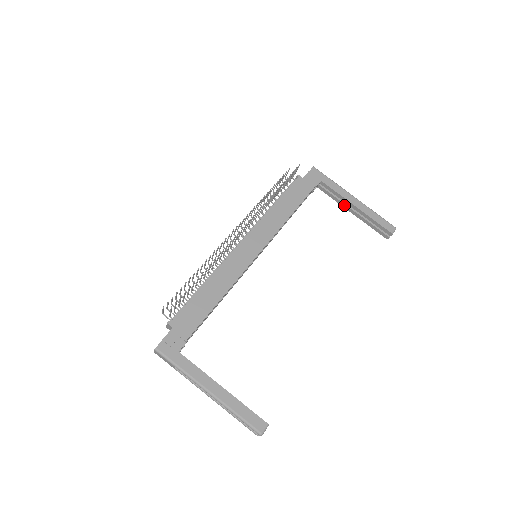
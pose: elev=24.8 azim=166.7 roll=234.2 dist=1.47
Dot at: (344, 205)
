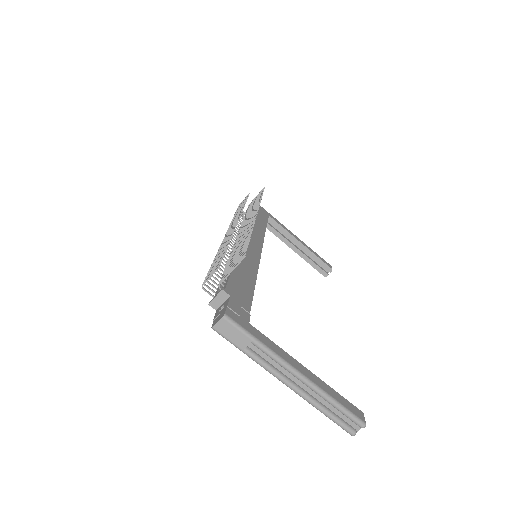
Dot at: (288, 242)
